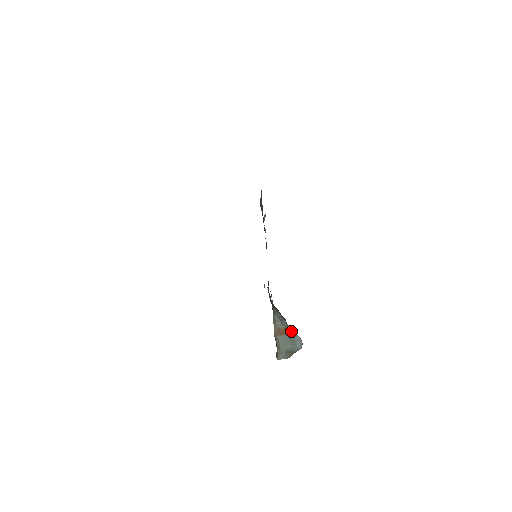
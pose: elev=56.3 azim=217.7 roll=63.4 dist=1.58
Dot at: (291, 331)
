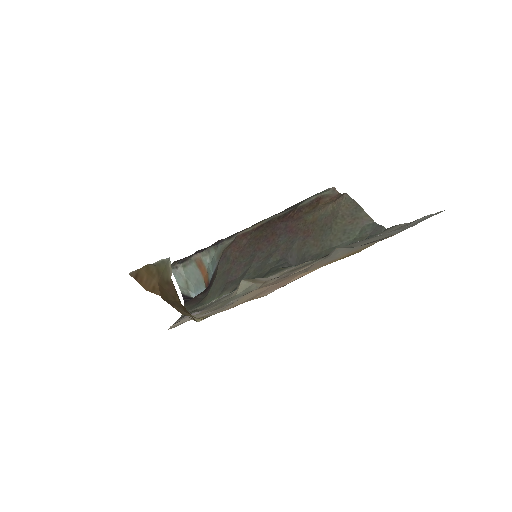
Dot at: (206, 284)
